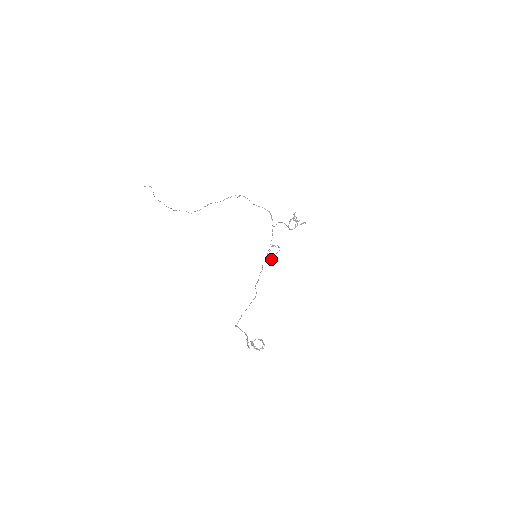
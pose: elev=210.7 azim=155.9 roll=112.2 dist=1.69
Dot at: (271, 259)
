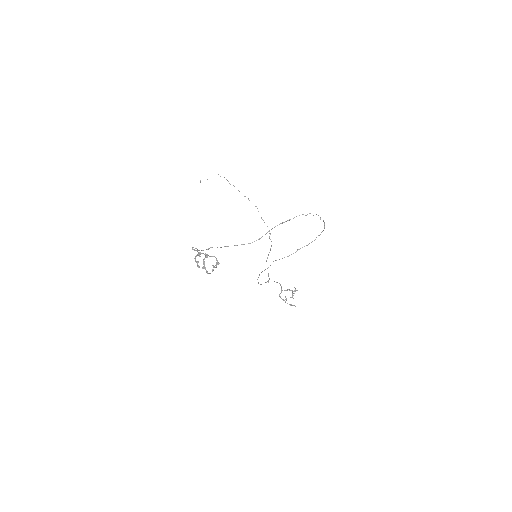
Dot at: (275, 260)
